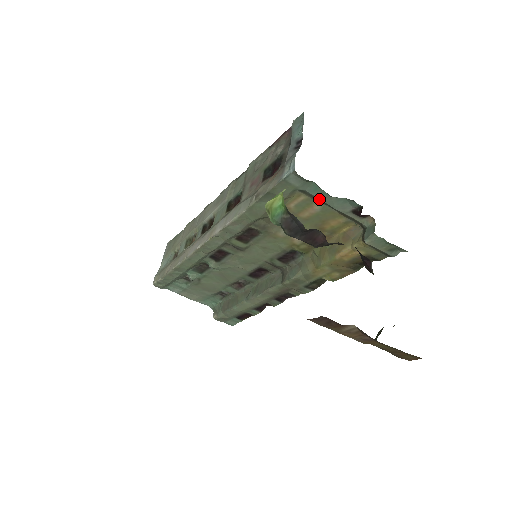
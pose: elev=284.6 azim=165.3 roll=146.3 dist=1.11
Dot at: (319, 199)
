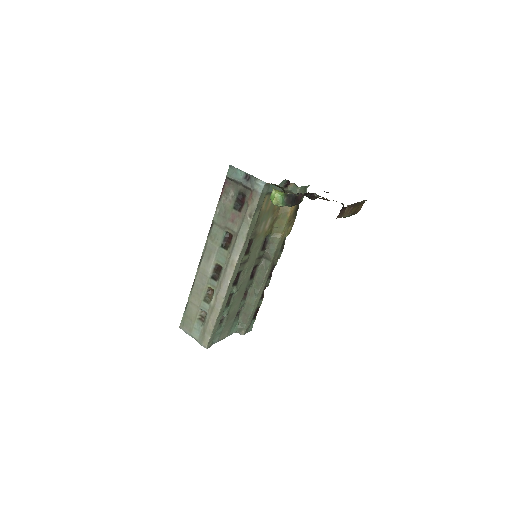
Dot at: occluded
